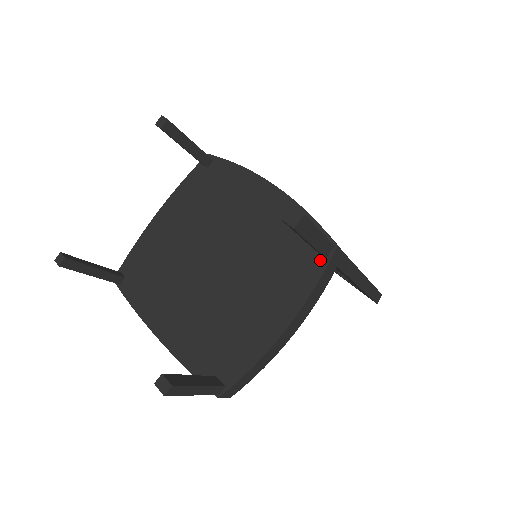
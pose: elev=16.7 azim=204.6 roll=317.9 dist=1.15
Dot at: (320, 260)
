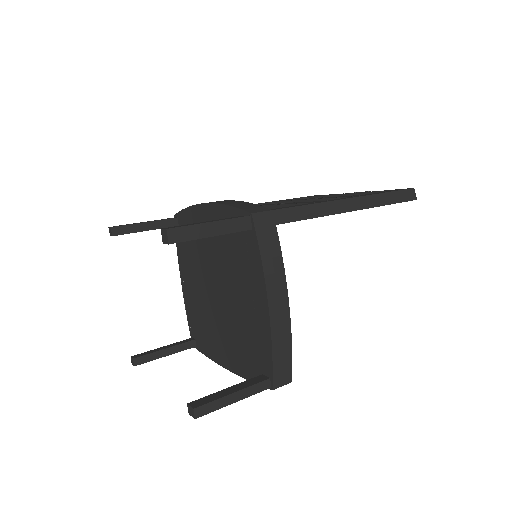
Dot at: (251, 234)
